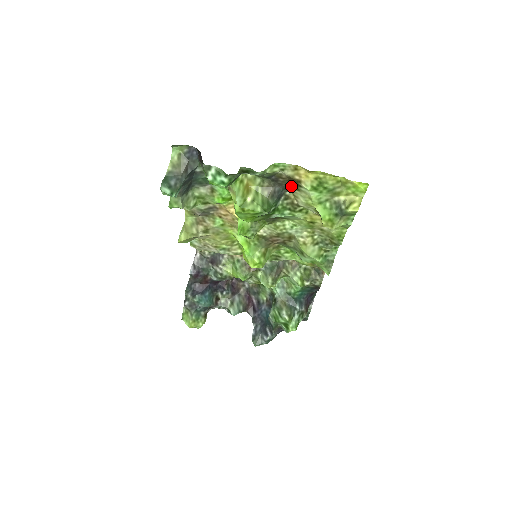
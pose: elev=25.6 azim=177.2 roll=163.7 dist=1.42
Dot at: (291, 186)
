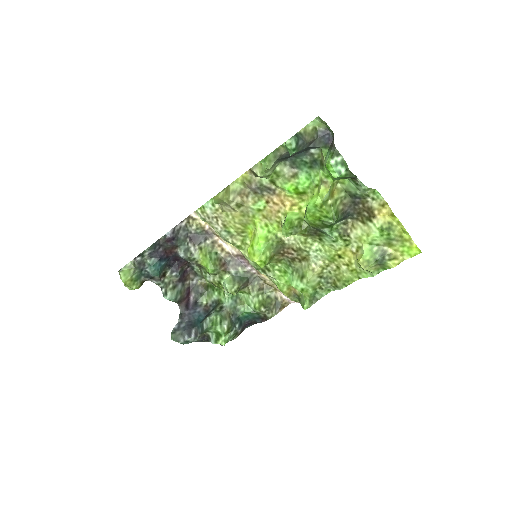
Dot at: (359, 216)
